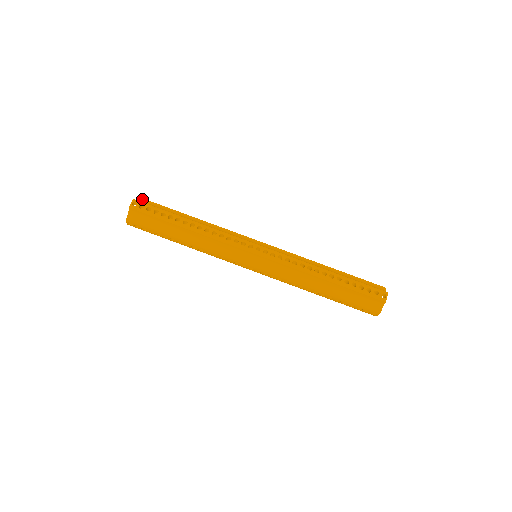
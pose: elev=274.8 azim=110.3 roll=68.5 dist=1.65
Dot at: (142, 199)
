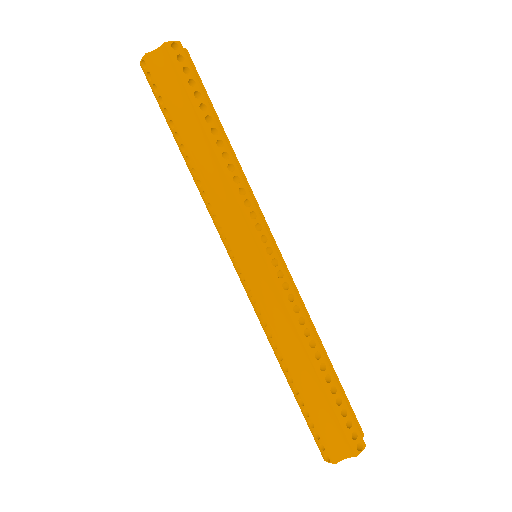
Dot at: (188, 54)
